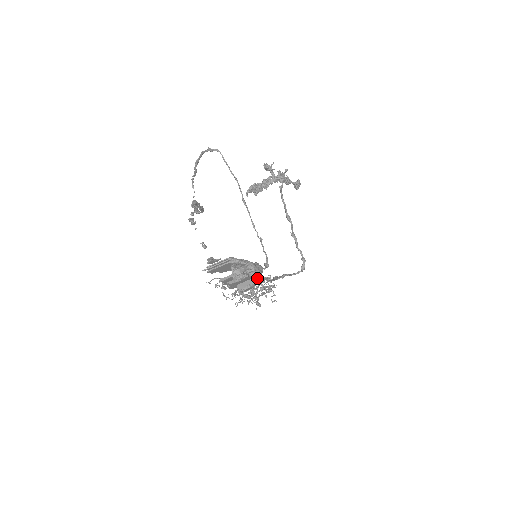
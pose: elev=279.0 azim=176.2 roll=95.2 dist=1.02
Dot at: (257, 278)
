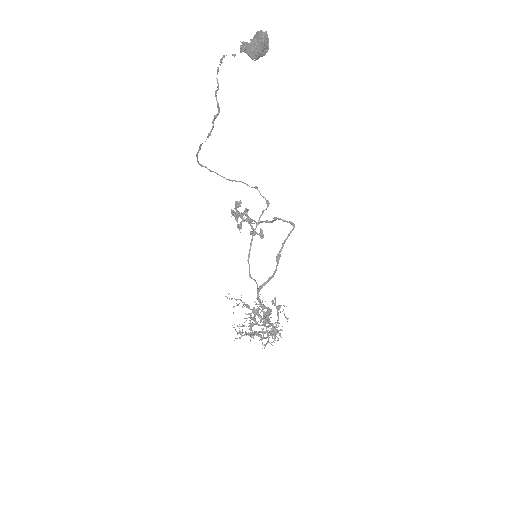
Dot at: occluded
